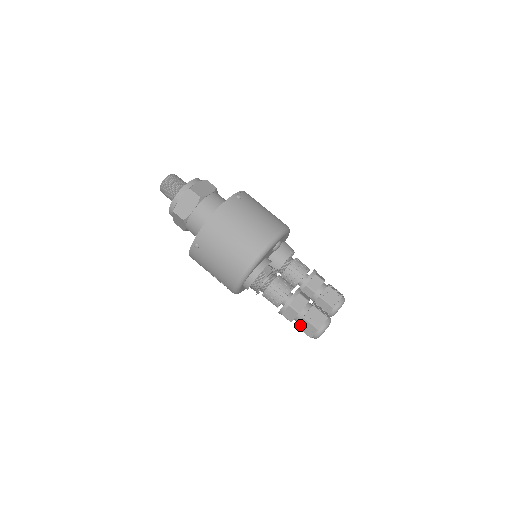
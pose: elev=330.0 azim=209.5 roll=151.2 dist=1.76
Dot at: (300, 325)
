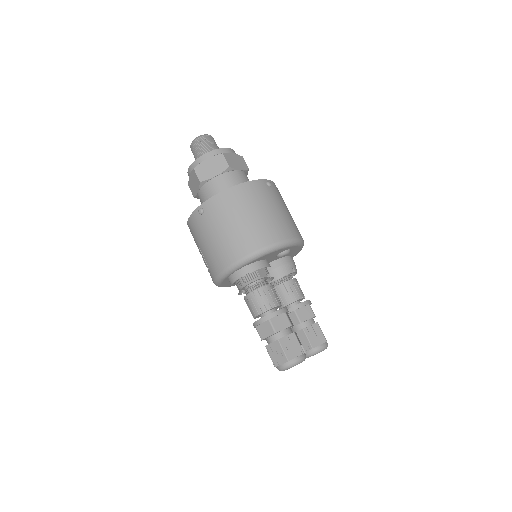
Dot at: (270, 347)
